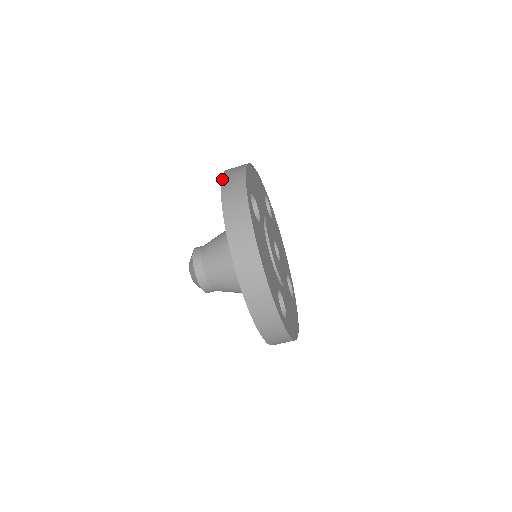
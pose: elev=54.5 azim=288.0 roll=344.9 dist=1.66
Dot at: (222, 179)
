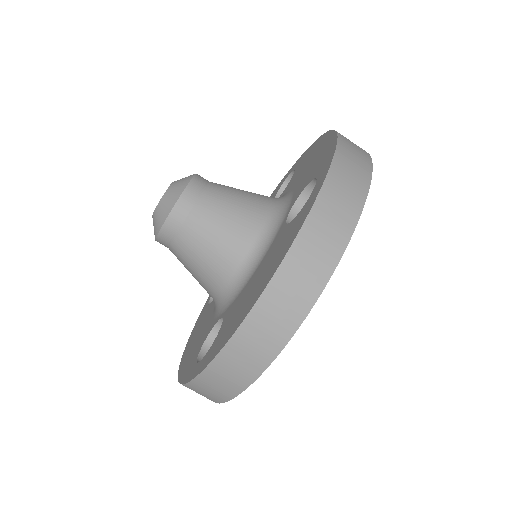
Dot at: (338, 147)
